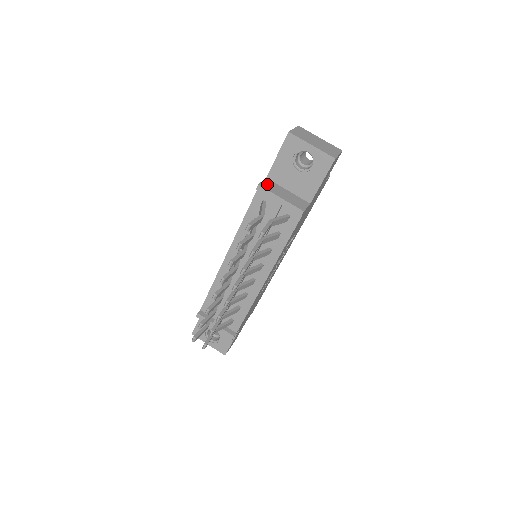
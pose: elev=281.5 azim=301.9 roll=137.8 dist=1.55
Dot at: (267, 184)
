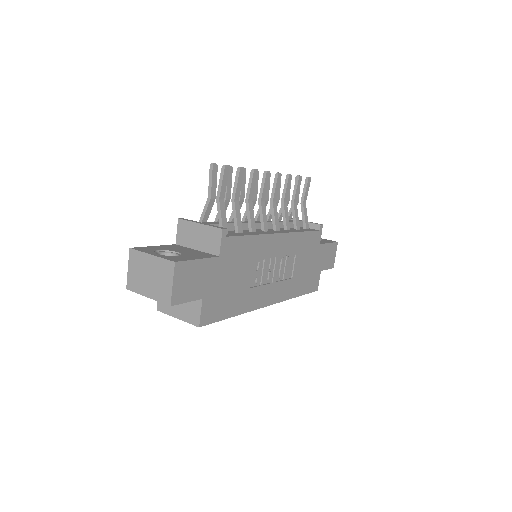
Dot at: occluded
